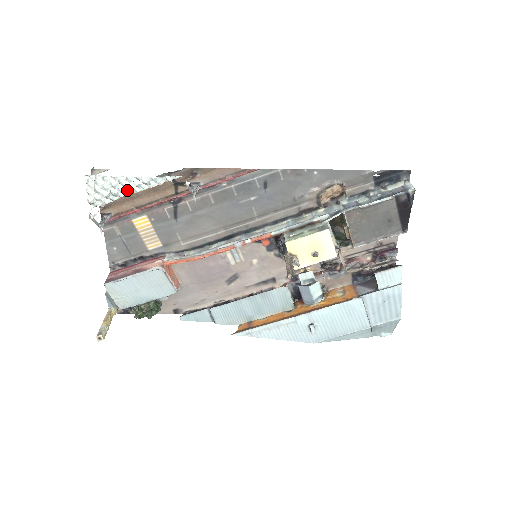
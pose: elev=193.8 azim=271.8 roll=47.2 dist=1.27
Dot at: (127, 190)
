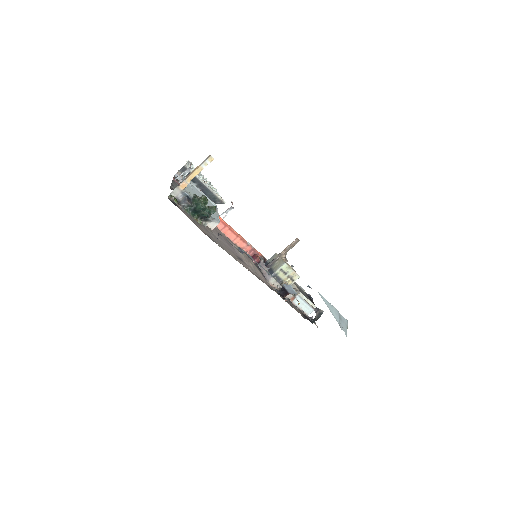
Dot at: (204, 180)
